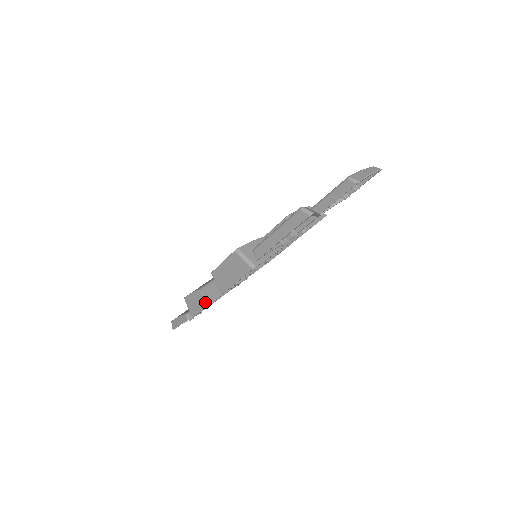
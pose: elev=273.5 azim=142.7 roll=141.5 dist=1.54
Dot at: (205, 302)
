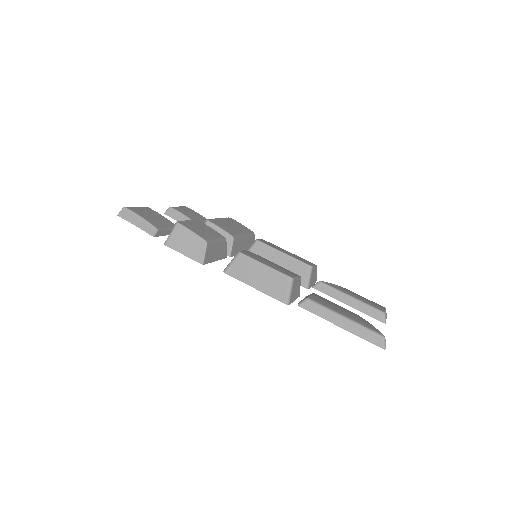
Dot at: (203, 259)
